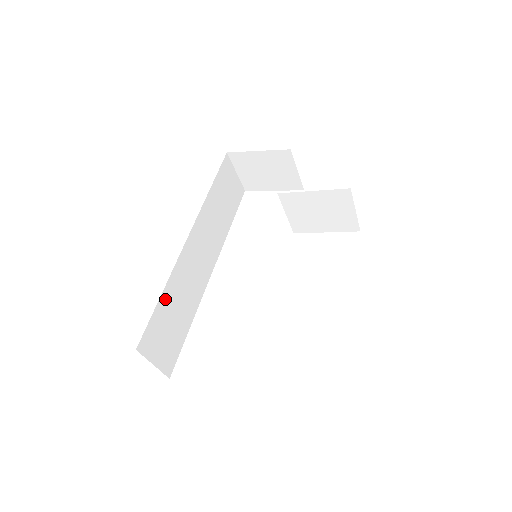
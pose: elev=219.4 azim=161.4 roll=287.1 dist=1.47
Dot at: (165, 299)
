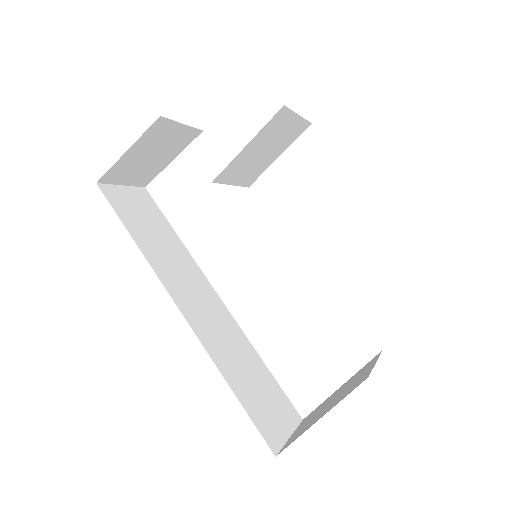
Dot at: (236, 386)
